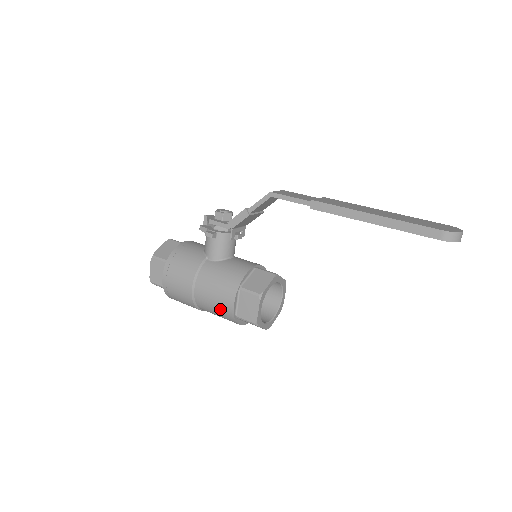
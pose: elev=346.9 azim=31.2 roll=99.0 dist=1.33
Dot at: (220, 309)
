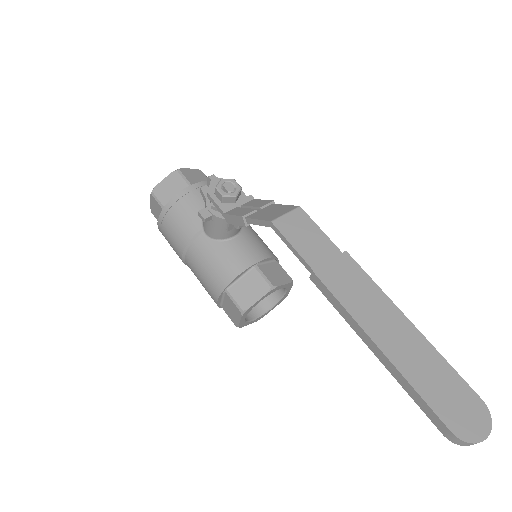
Dot at: (207, 291)
